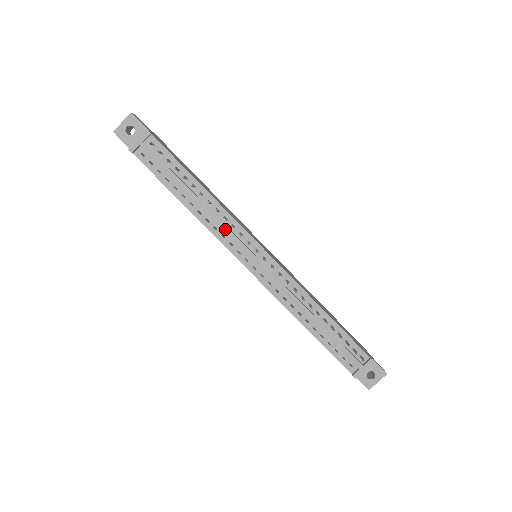
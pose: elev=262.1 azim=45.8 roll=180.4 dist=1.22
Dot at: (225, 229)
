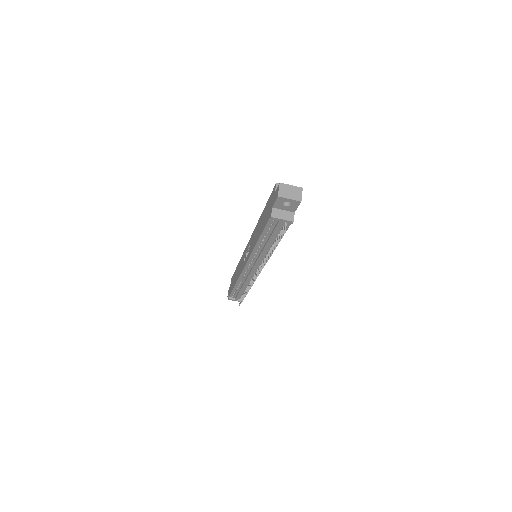
Dot at: (260, 259)
